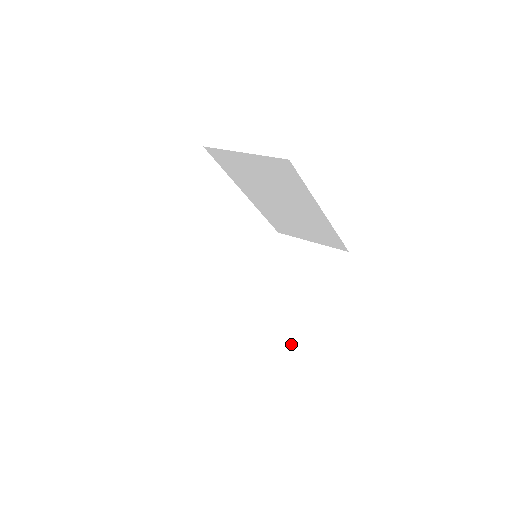
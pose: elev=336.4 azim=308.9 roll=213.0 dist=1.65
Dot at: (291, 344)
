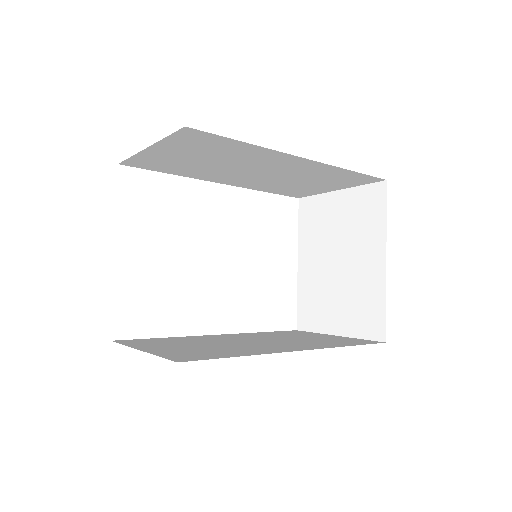
Dot at: (367, 335)
